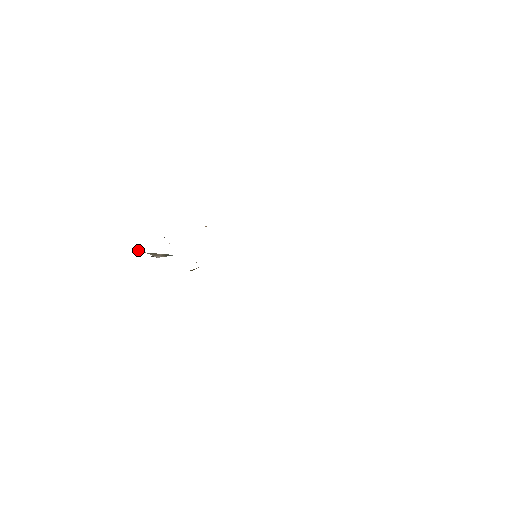
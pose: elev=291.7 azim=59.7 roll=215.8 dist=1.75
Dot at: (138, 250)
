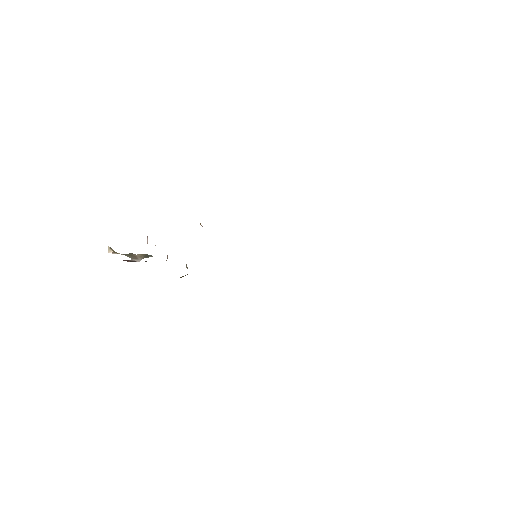
Dot at: (111, 251)
